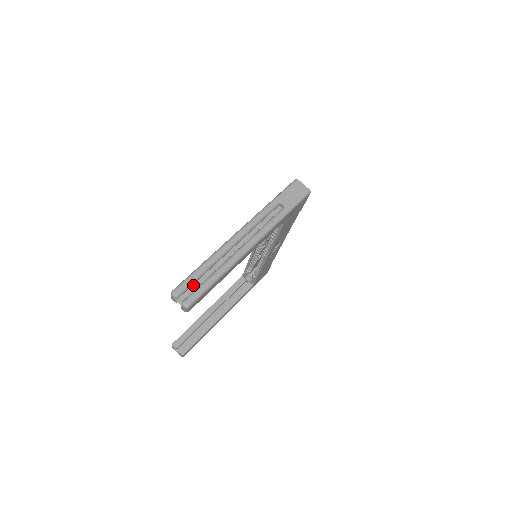
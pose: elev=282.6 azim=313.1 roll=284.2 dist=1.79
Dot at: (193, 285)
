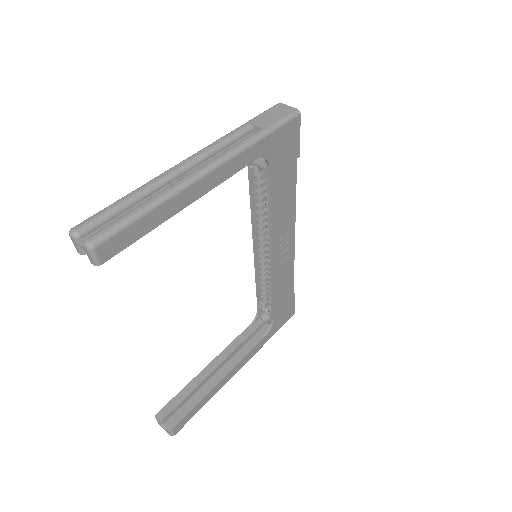
Dot at: (109, 222)
